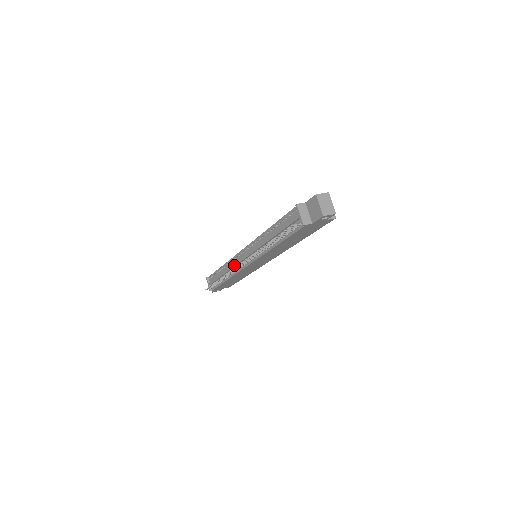
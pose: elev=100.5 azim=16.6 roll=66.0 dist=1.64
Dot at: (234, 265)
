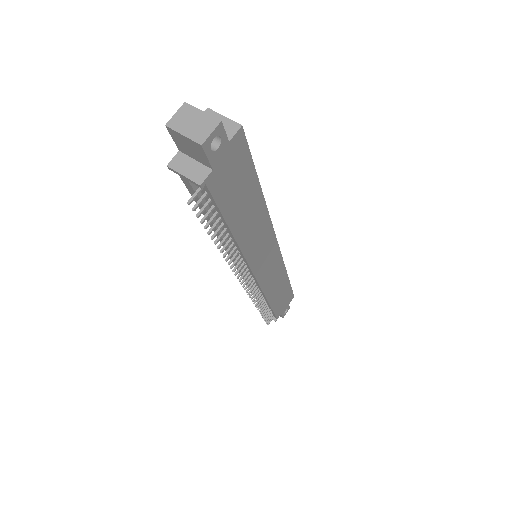
Dot at: occluded
